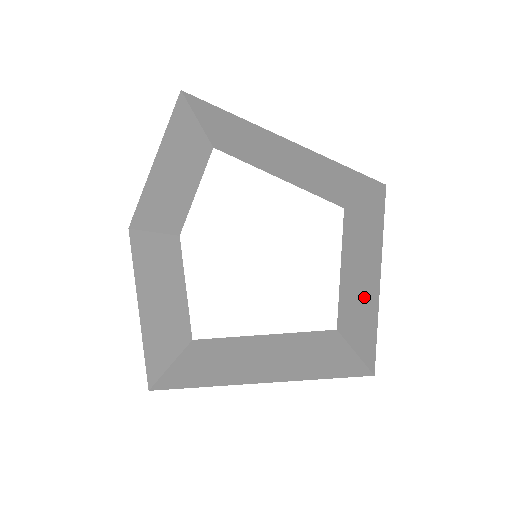
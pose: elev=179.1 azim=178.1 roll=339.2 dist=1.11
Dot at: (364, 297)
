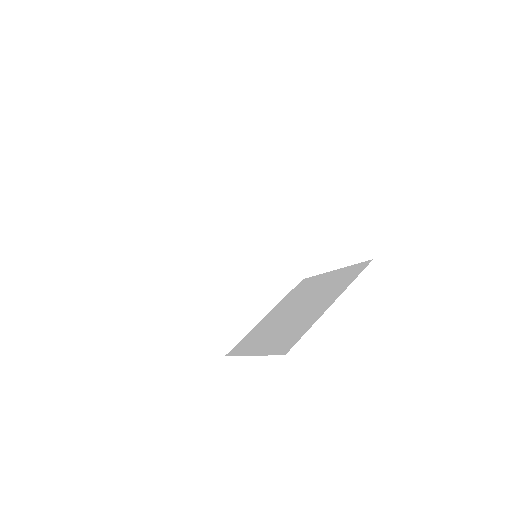
Dot at: occluded
